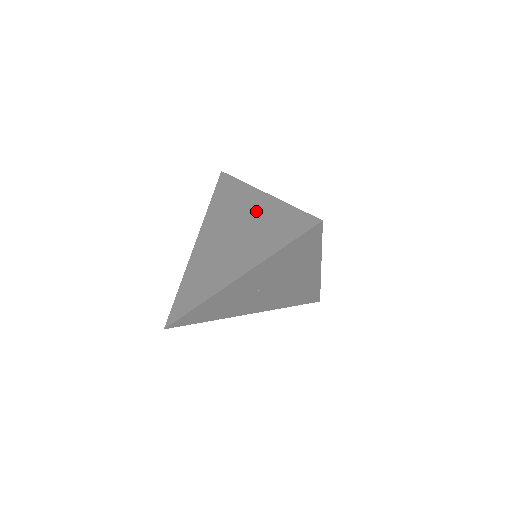
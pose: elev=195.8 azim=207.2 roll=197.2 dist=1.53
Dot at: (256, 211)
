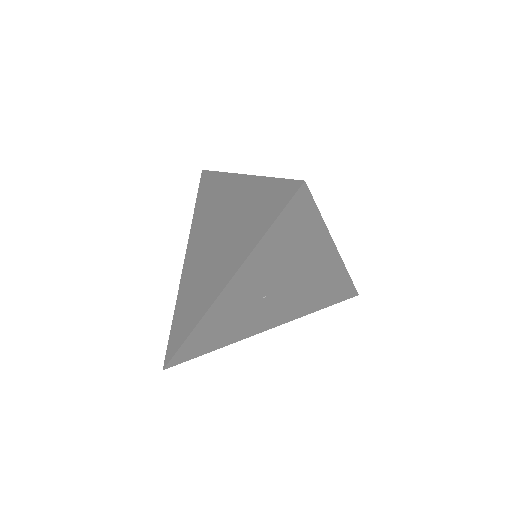
Dot at: (236, 199)
